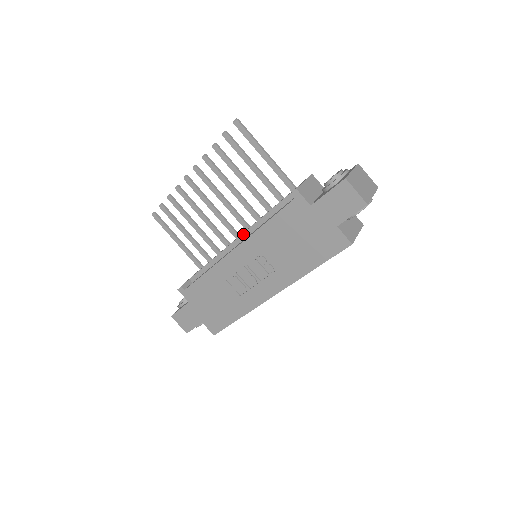
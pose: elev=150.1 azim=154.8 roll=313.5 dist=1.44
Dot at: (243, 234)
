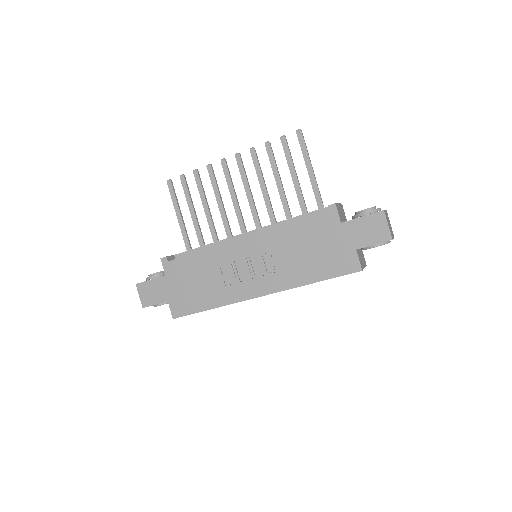
Dot at: (256, 230)
